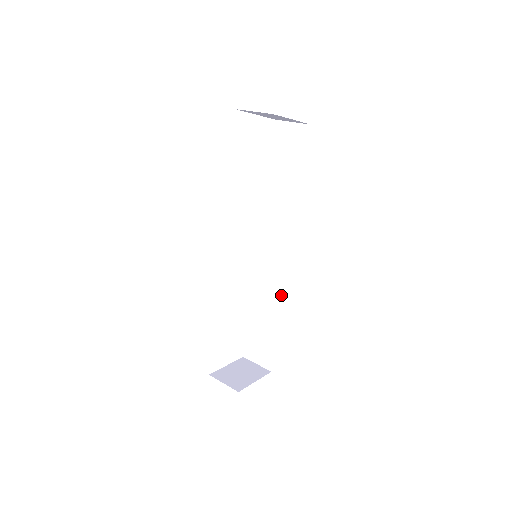
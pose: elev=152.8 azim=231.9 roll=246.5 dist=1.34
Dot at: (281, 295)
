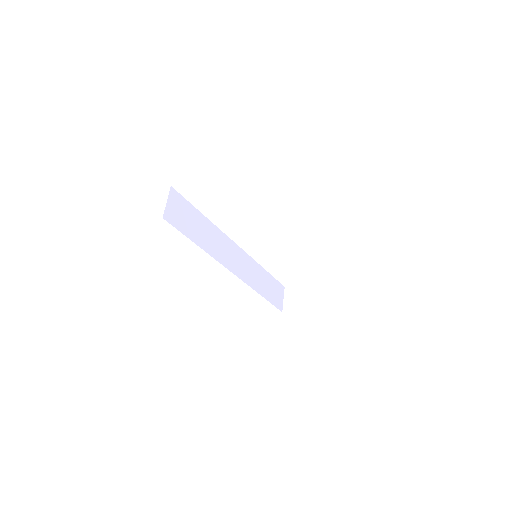
Dot at: occluded
